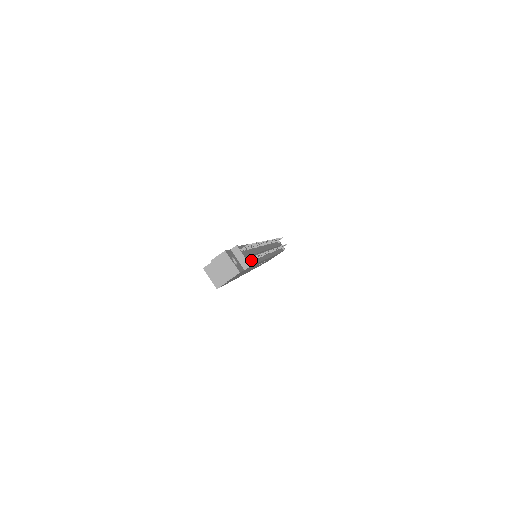
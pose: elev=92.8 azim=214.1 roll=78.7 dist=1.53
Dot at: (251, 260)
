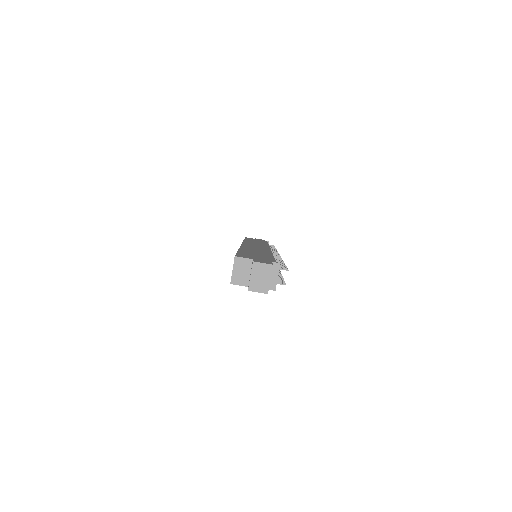
Dot at: occluded
